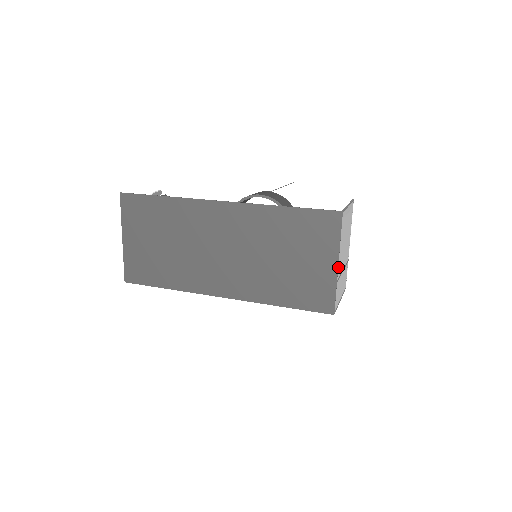
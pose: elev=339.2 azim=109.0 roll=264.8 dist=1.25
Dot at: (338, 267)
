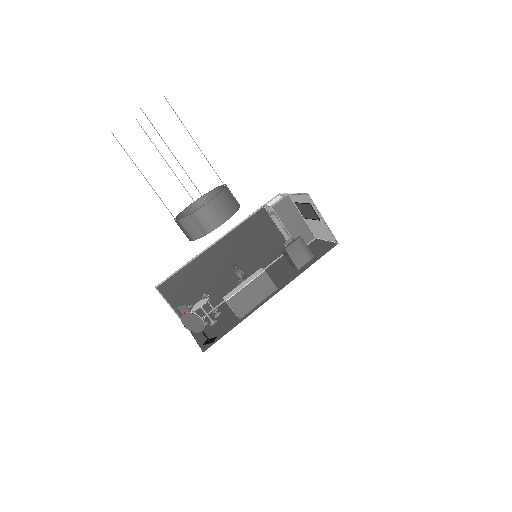
Dot at: (318, 237)
